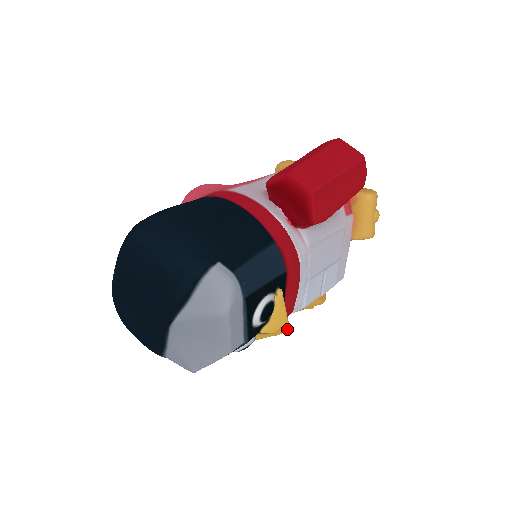
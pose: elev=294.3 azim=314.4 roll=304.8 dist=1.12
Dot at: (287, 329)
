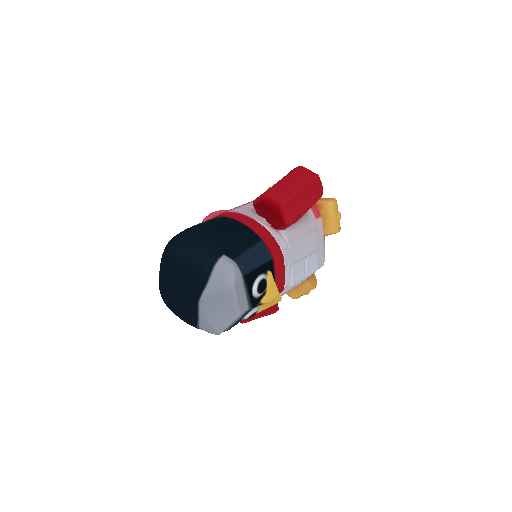
Dot at: (280, 299)
